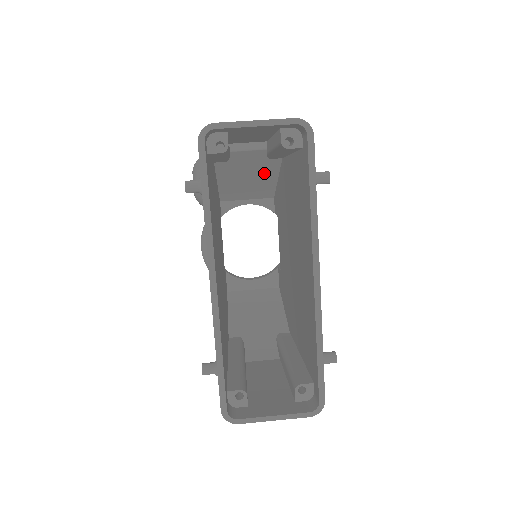
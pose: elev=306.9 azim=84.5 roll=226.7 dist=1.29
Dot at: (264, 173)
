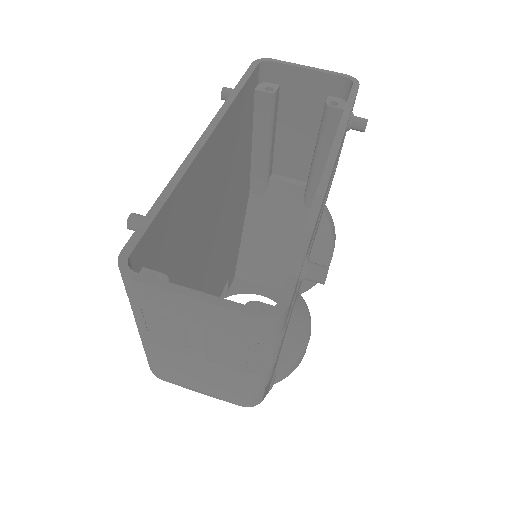
Dot at: (294, 234)
